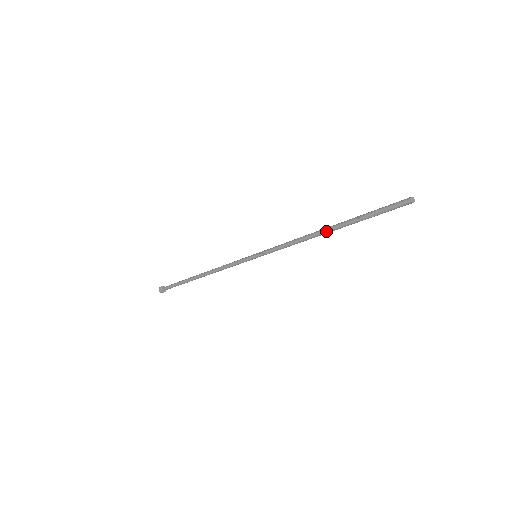
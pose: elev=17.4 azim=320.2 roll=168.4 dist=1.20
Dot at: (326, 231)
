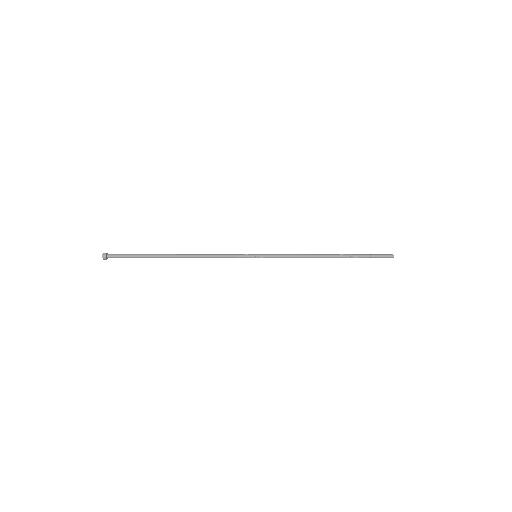
Dot at: occluded
